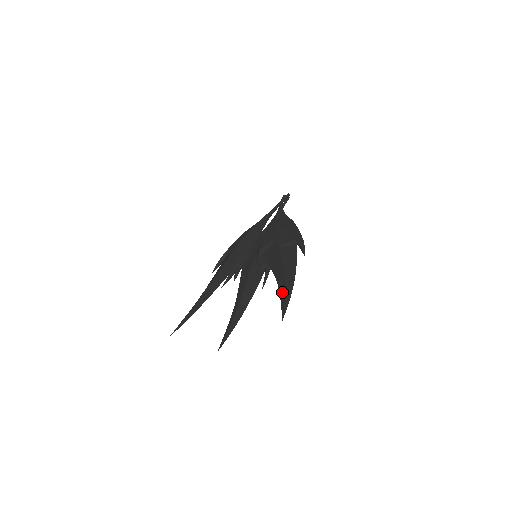
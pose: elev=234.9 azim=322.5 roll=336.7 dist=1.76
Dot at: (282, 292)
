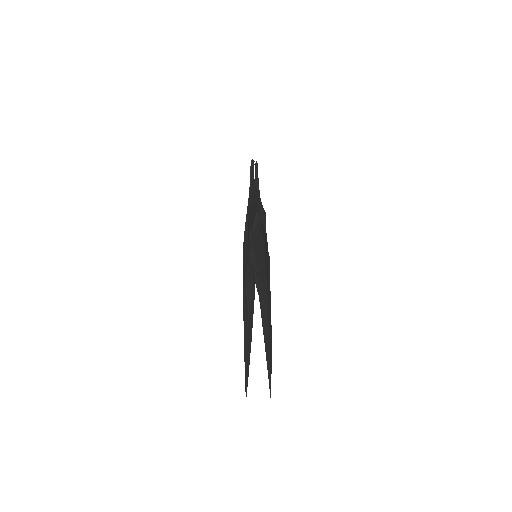
Dot at: occluded
